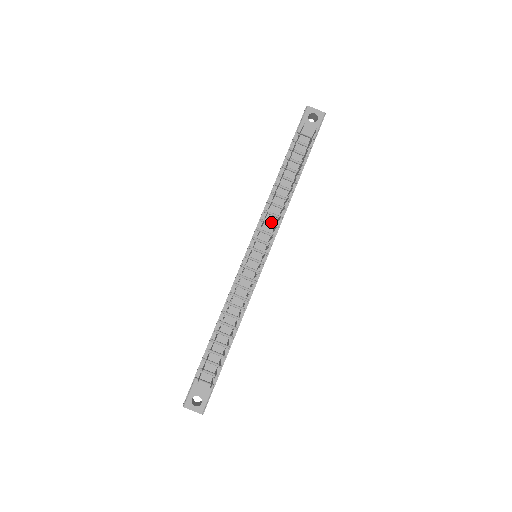
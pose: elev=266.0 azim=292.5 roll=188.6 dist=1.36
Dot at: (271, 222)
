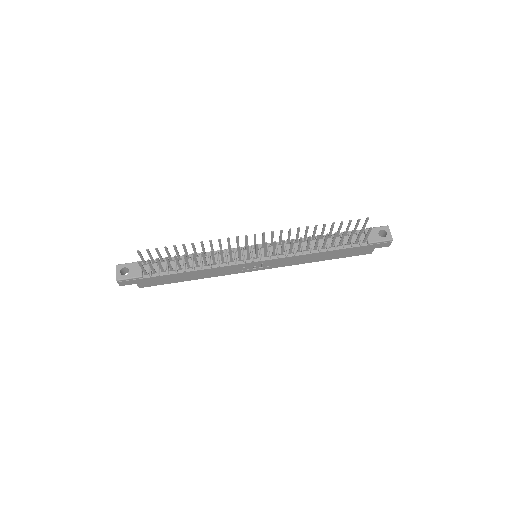
Dot at: (287, 249)
